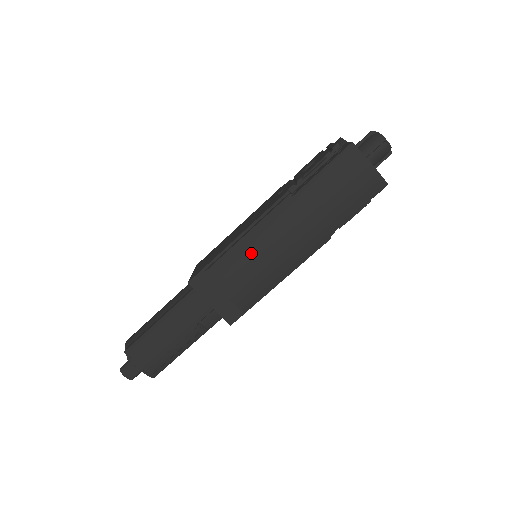
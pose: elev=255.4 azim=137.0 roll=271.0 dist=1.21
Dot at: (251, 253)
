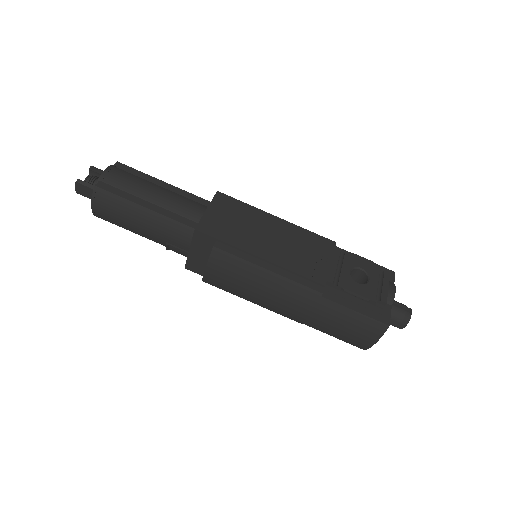
Dot at: (254, 280)
